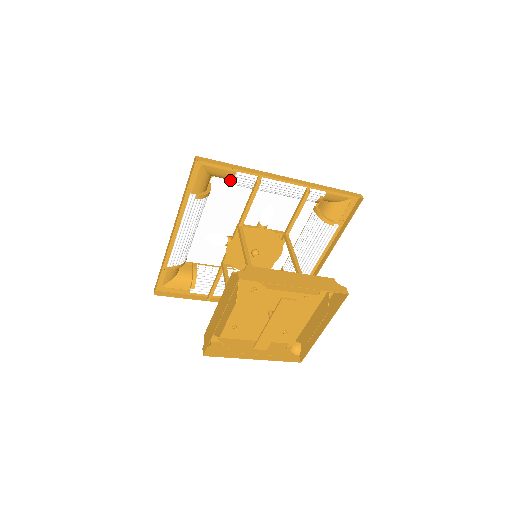
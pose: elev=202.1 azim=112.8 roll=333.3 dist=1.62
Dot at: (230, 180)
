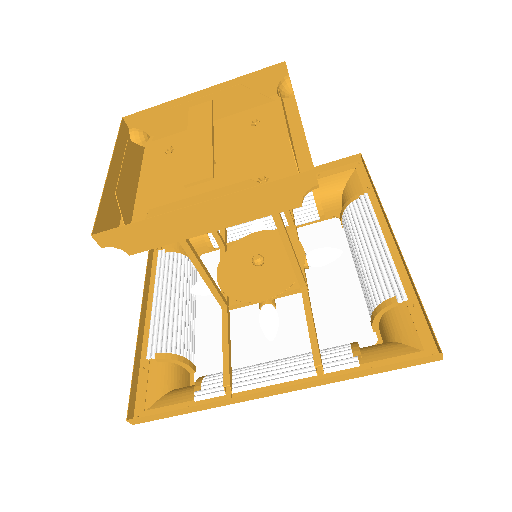
Dot at: occluded
